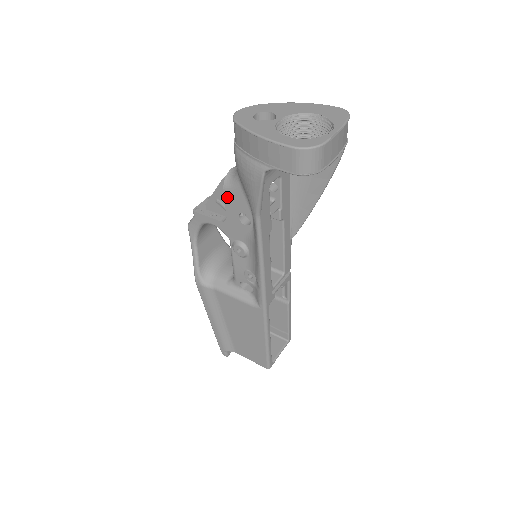
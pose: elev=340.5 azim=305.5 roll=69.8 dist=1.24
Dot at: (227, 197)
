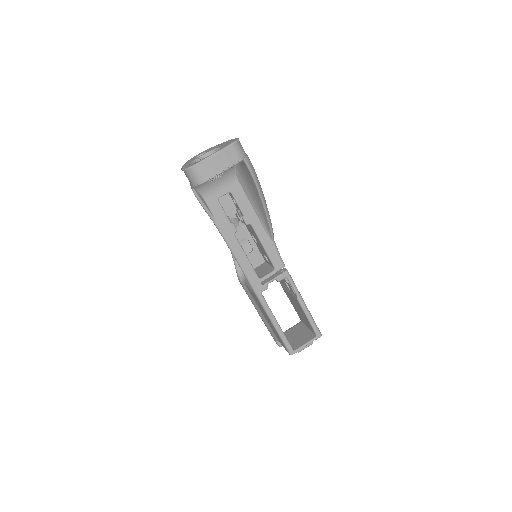
Dot at: occluded
